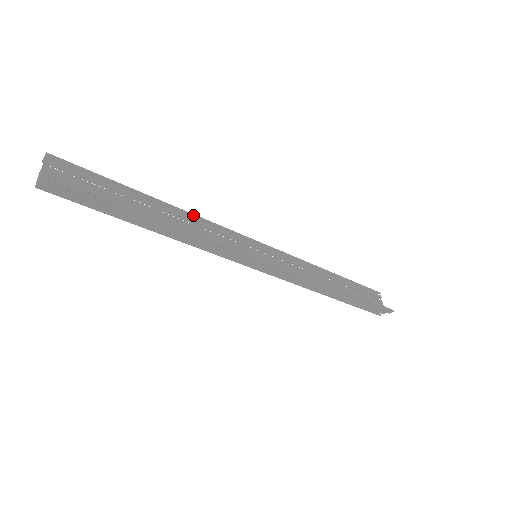
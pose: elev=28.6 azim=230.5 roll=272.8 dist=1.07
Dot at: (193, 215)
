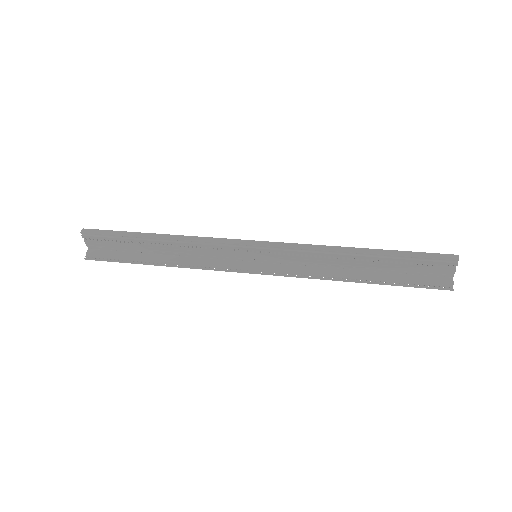
Dot at: (188, 241)
